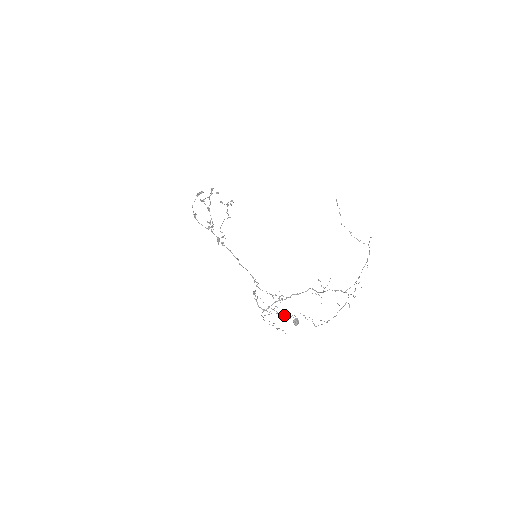
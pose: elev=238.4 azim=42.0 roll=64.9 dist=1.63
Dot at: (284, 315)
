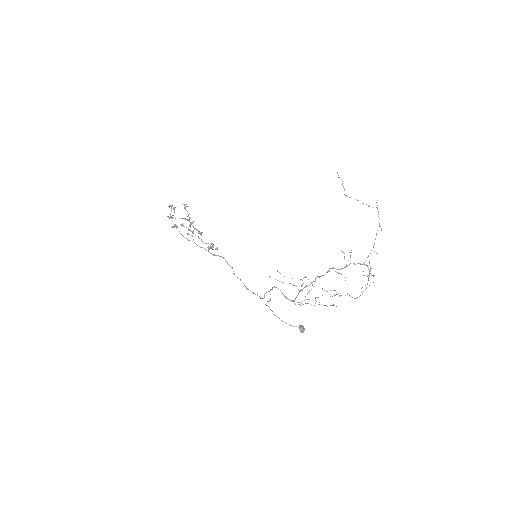
Dot at: (327, 291)
